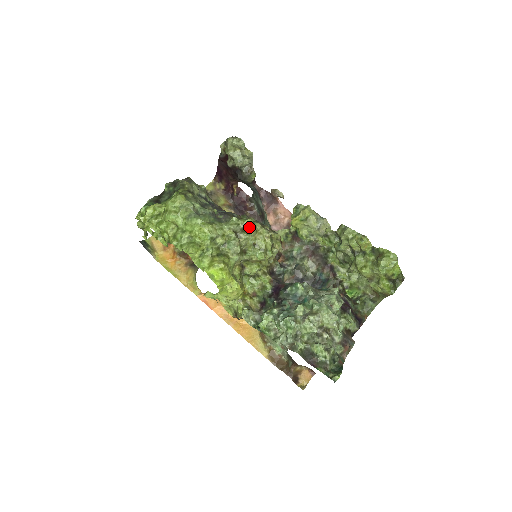
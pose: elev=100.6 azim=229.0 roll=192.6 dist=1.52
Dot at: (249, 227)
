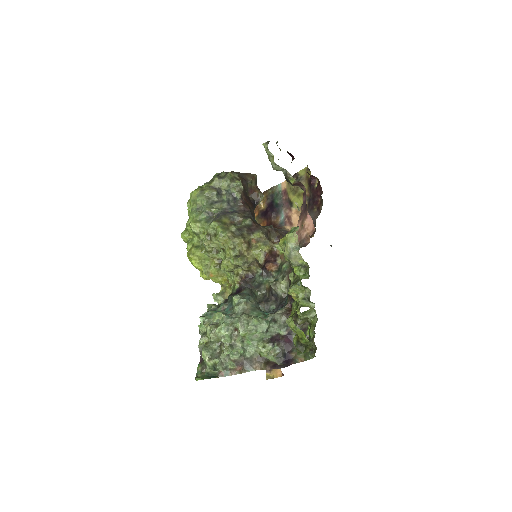
Dot at: (218, 234)
